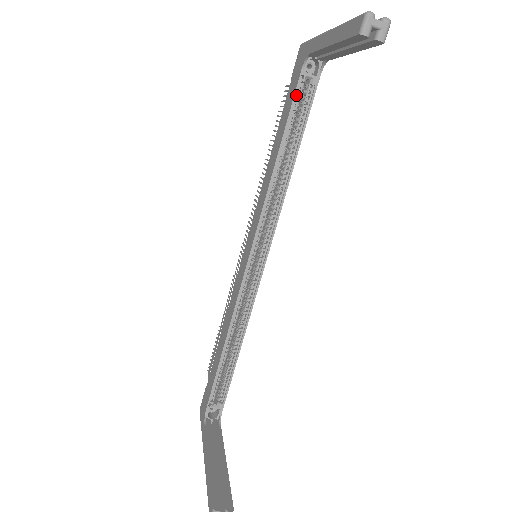
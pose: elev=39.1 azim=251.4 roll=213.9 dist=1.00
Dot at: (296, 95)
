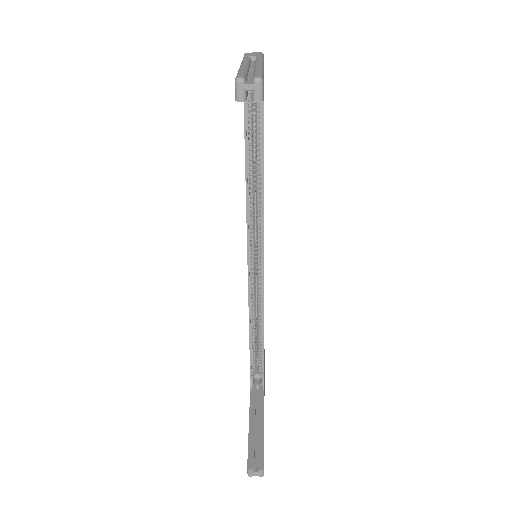
Dot at: (246, 113)
